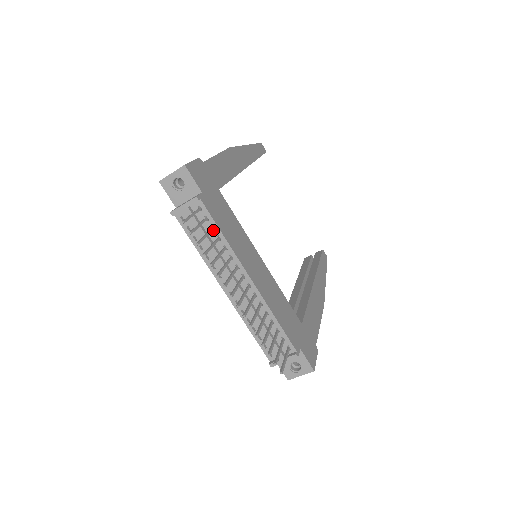
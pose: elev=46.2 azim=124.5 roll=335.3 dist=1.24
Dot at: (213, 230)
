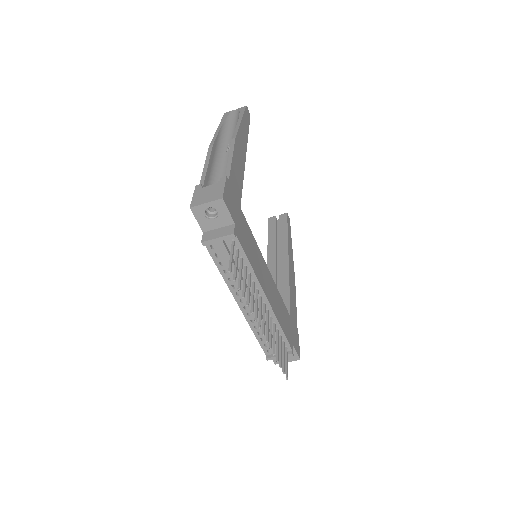
Dot at: (241, 259)
